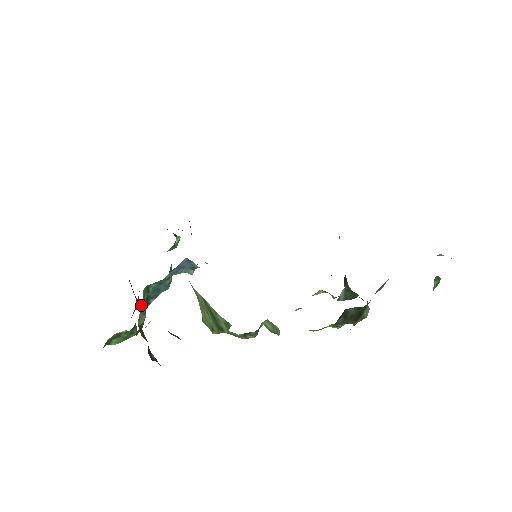
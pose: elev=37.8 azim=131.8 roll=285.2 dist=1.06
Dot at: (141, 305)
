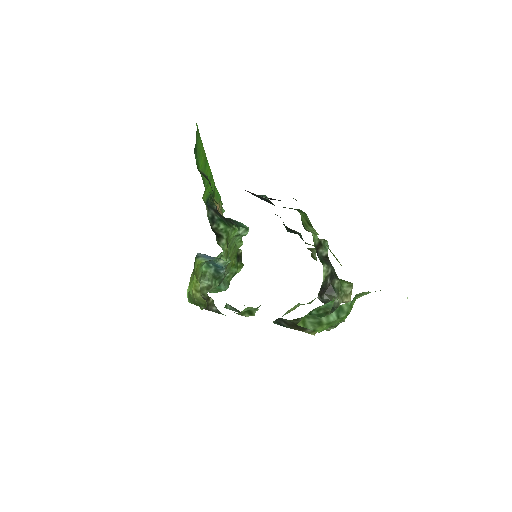
Dot at: (202, 275)
